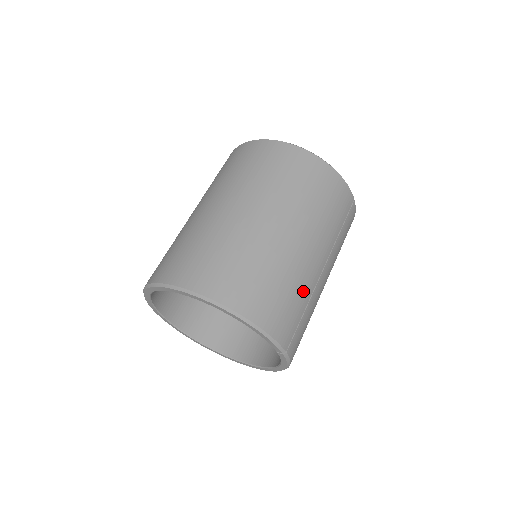
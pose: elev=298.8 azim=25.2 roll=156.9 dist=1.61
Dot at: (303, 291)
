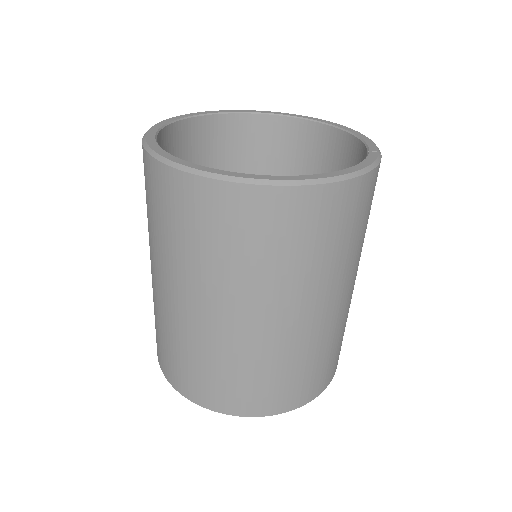
Dot at: (345, 323)
